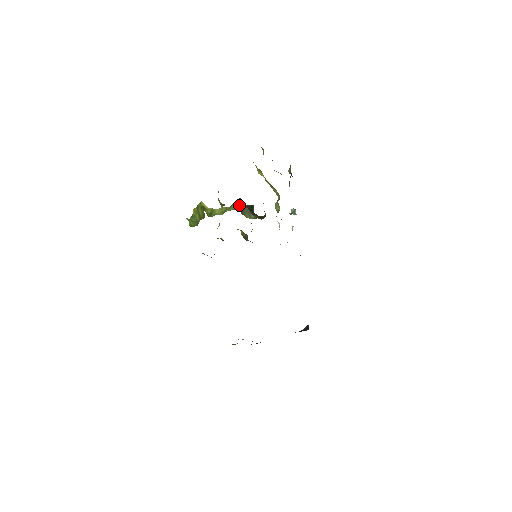
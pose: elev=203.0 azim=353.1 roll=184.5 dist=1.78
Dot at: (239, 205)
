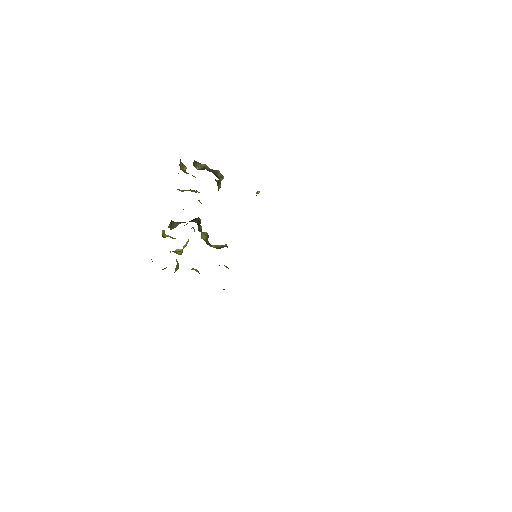
Dot at: (170, 226)
